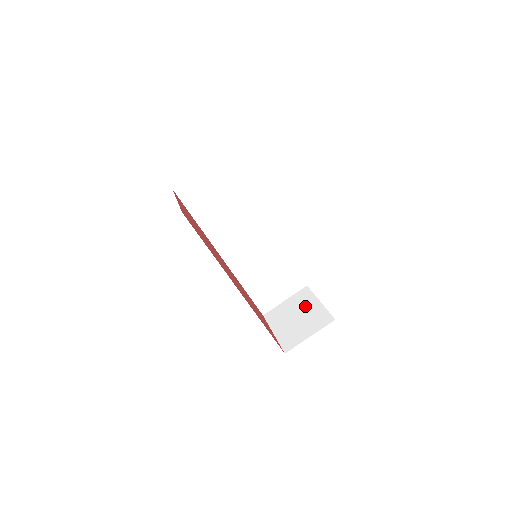
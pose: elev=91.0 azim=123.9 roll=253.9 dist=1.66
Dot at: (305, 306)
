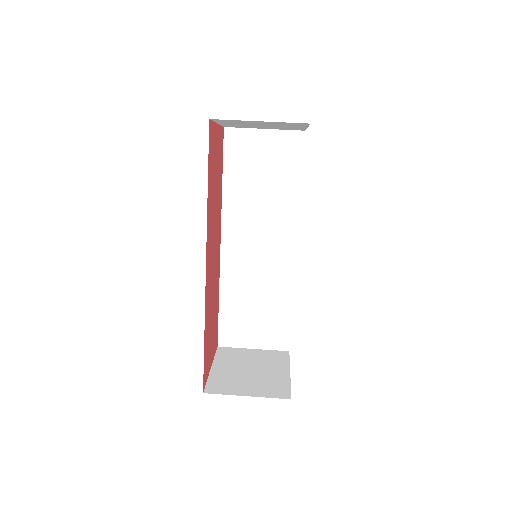
Dot at: (269, 366)
